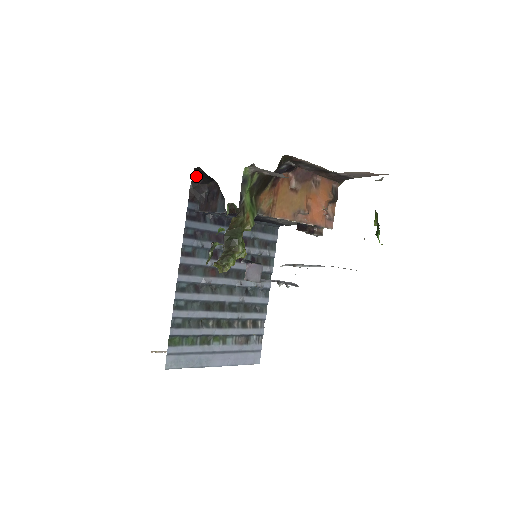
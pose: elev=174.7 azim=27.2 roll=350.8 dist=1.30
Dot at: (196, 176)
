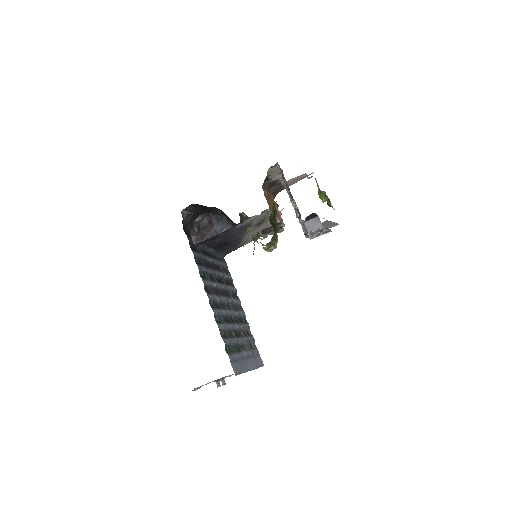
Dot at: (185, 215)
